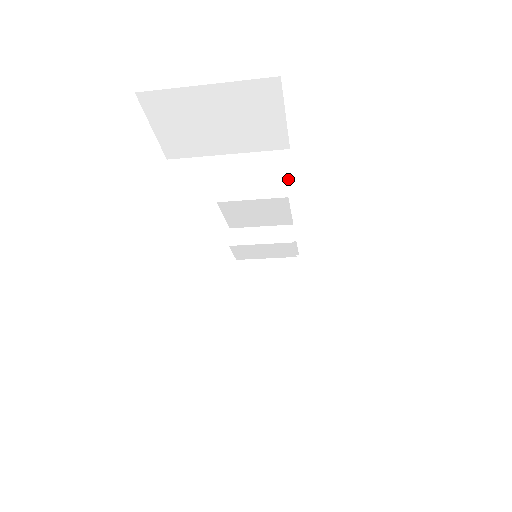
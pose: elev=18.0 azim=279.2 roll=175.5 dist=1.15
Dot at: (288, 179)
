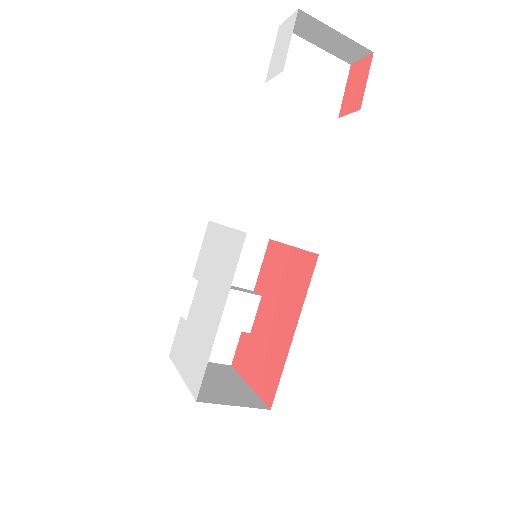
Dot at: (353, 111)
